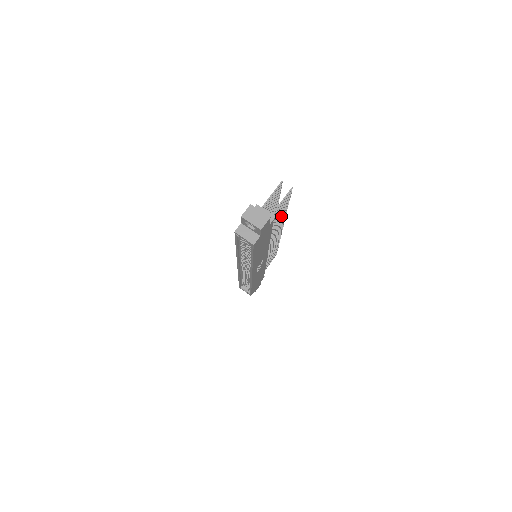
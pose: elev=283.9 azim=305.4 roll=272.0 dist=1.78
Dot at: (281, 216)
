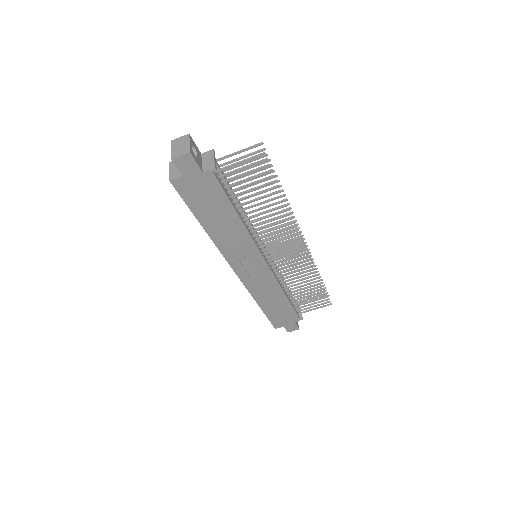
Dot at: (272, 204)
